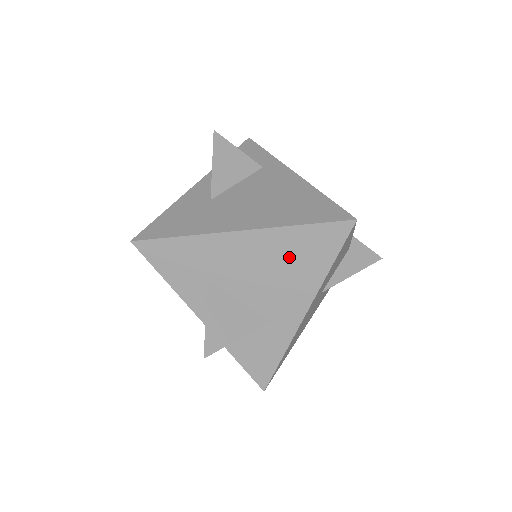
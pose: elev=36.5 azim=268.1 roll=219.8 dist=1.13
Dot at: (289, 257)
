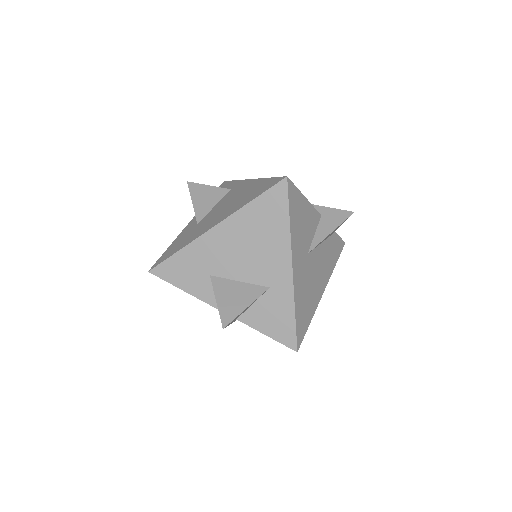
Dot at: (256, 229)
